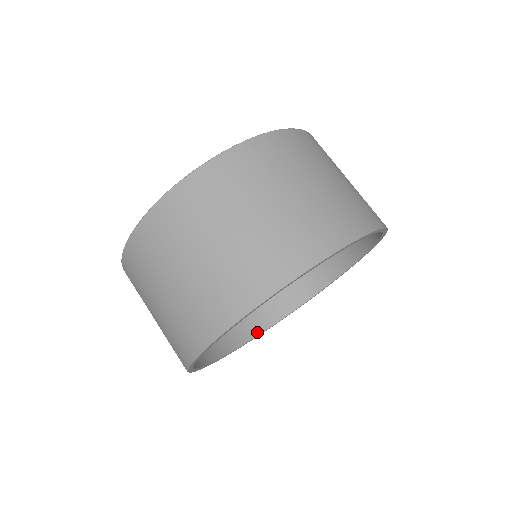
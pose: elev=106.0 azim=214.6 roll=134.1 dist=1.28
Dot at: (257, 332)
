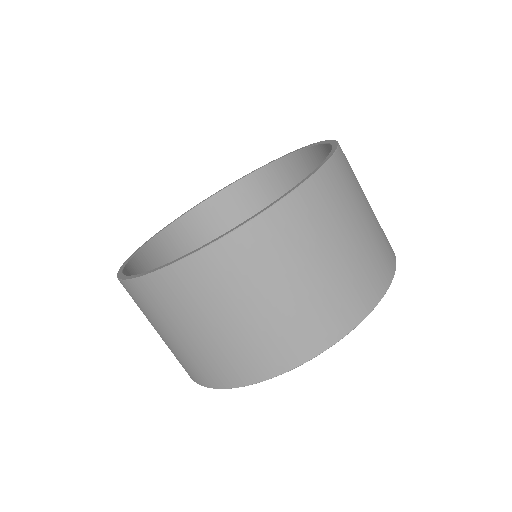
Dot at: occluded
